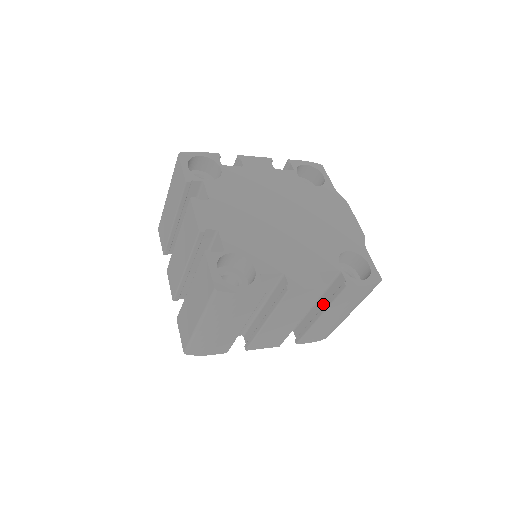
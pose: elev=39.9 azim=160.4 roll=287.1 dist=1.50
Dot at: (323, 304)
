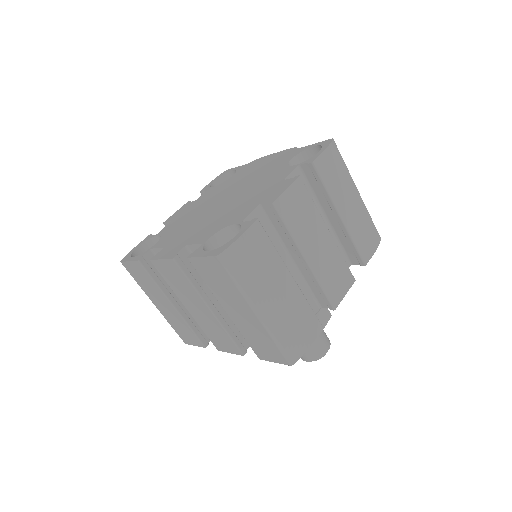
Dot at: (328, 206)
